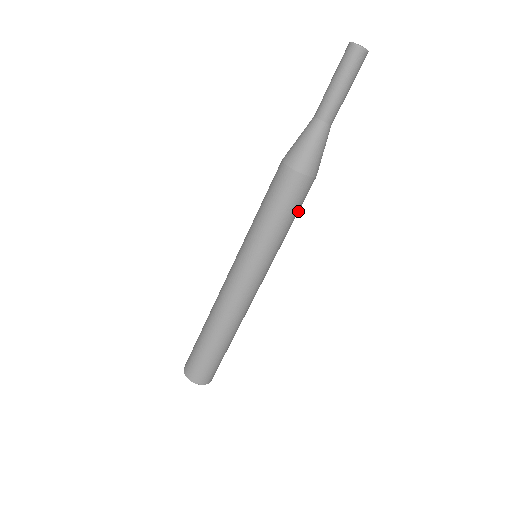
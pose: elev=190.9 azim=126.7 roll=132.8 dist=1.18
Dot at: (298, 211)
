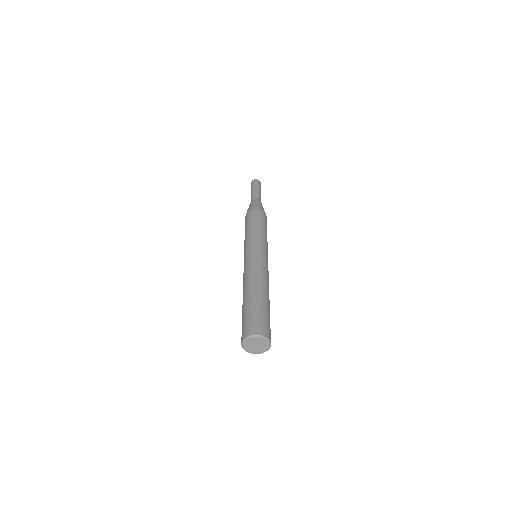
Dot at: (264, 225)
